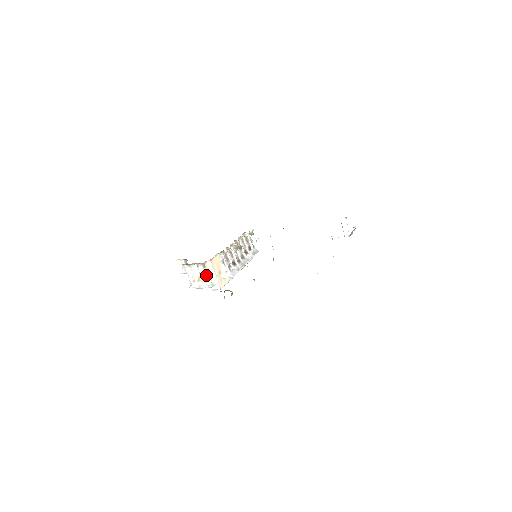
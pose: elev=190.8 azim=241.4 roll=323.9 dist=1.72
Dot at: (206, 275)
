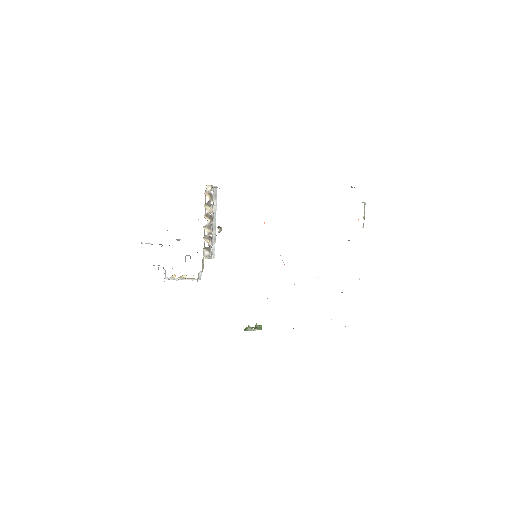
Dot at: occluded
